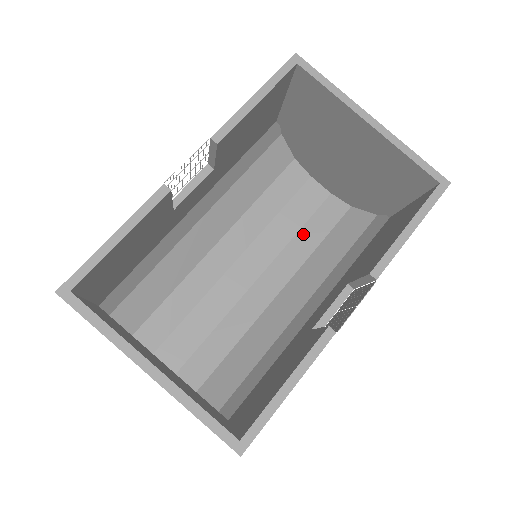
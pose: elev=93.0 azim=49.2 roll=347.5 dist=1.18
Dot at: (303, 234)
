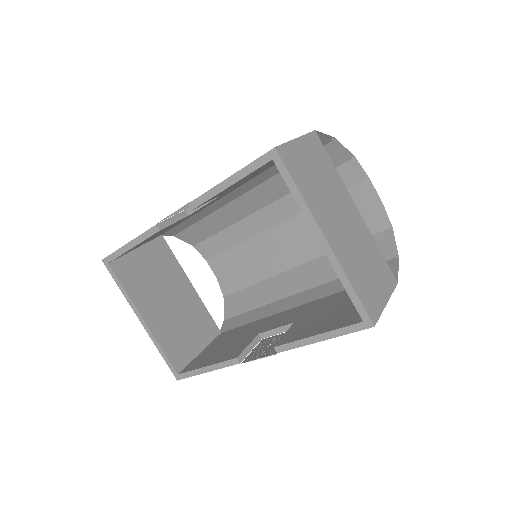
Dot at: occluded
